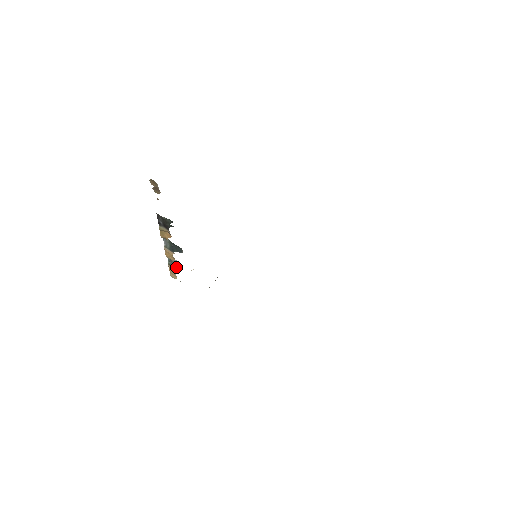
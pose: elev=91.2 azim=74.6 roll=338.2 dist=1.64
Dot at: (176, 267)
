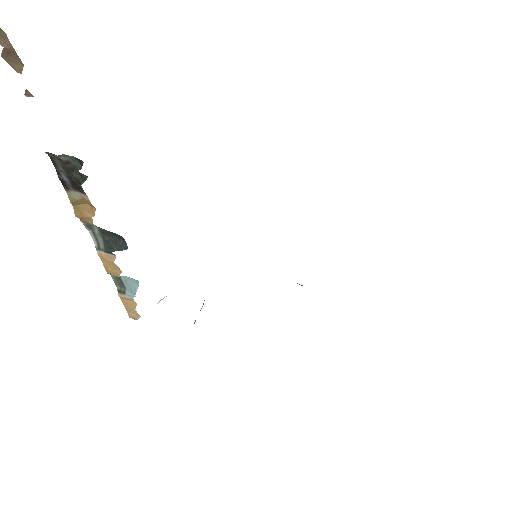
Dot at: (130, 292)
